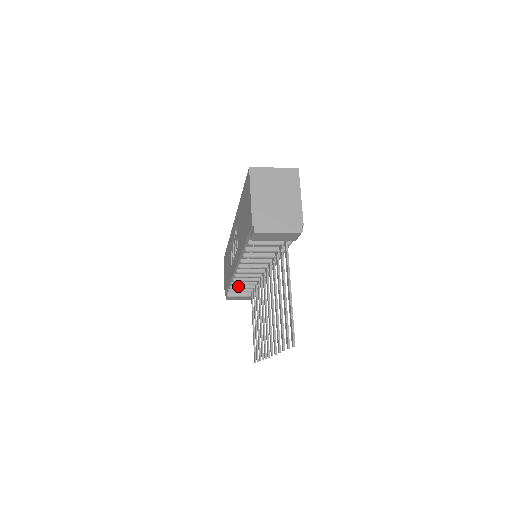
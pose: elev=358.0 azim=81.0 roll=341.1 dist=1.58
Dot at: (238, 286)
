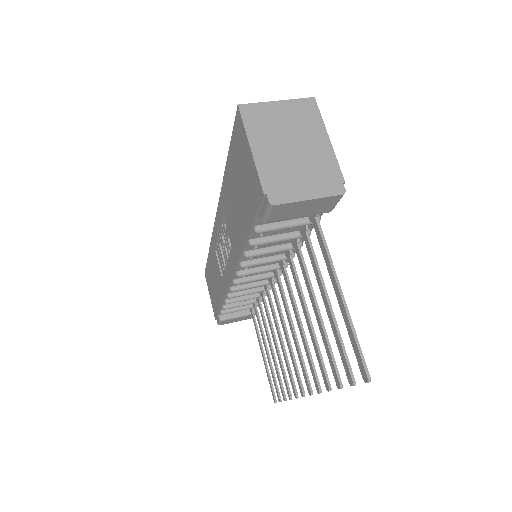
Dot at: (234, 304)
